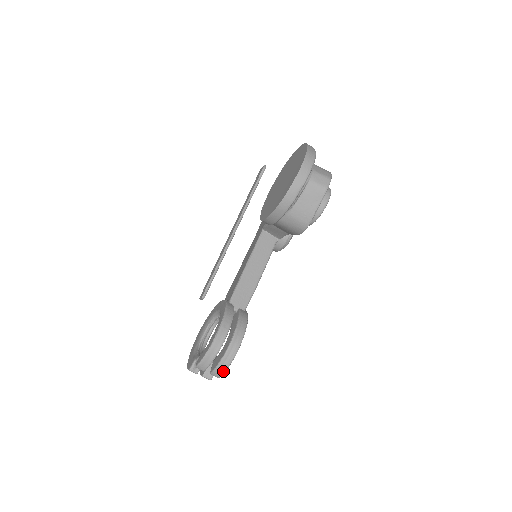
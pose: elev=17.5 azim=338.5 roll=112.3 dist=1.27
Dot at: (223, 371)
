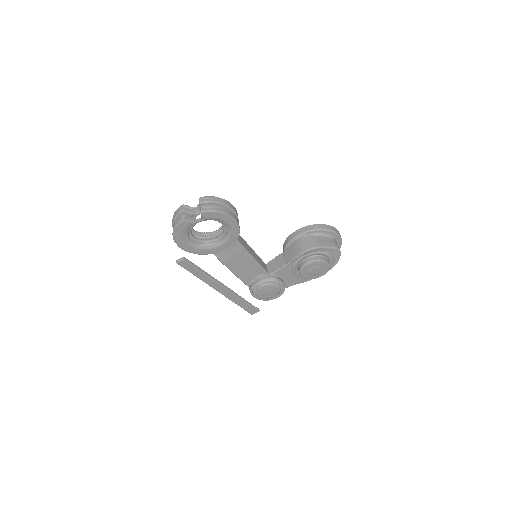
Dot at: (212, 210)
